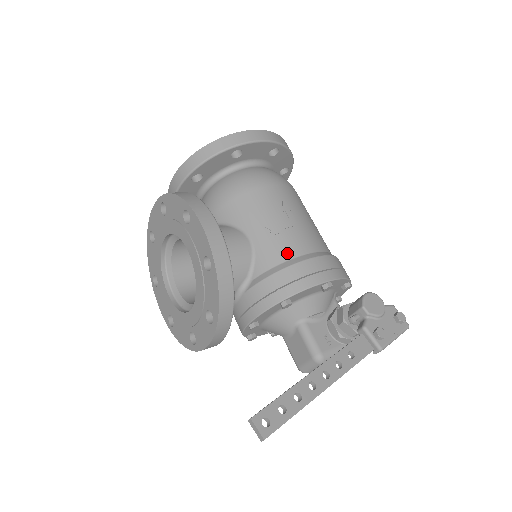
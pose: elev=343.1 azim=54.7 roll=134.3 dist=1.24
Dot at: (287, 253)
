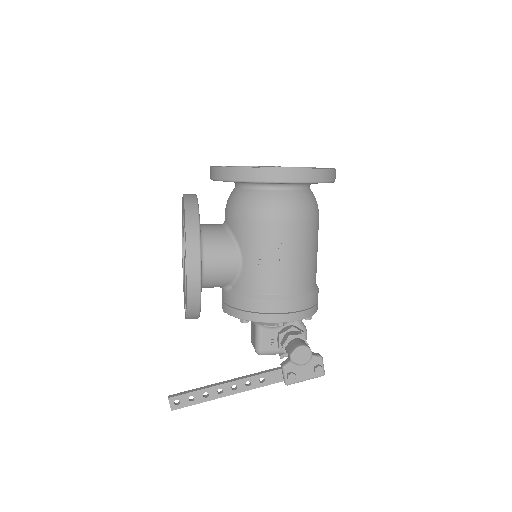
Dot at: (261, 288)
